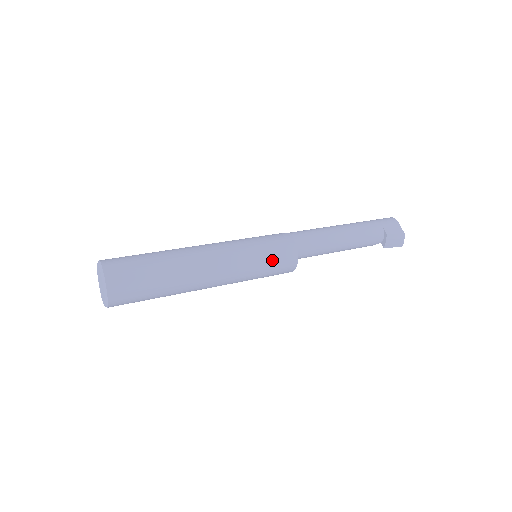
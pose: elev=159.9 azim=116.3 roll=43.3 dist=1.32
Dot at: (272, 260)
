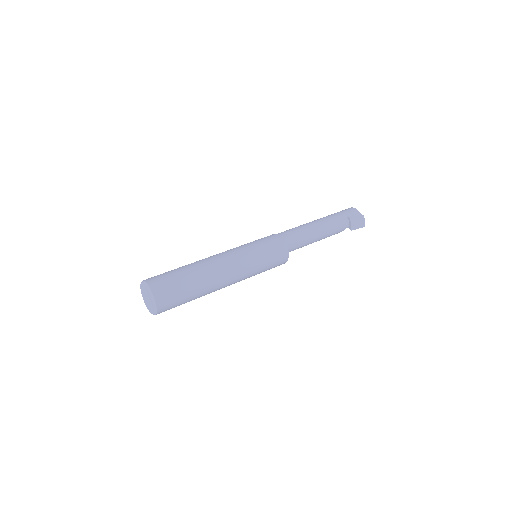
Dot at: (269, 254)
